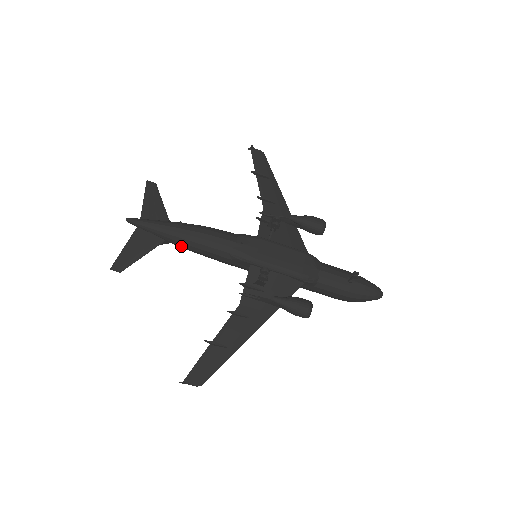
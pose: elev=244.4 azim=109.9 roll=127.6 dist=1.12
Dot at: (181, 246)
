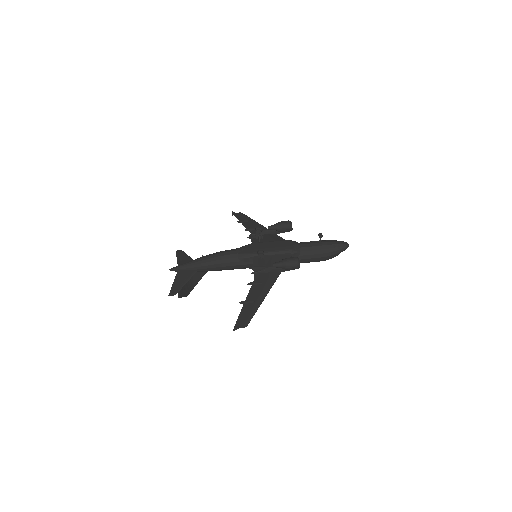
Dot at: (207, 269)
